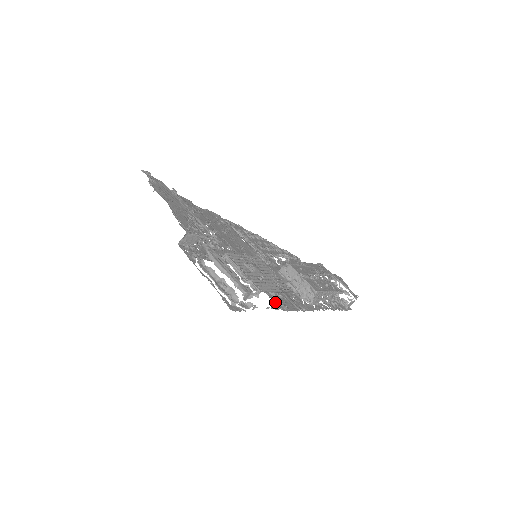
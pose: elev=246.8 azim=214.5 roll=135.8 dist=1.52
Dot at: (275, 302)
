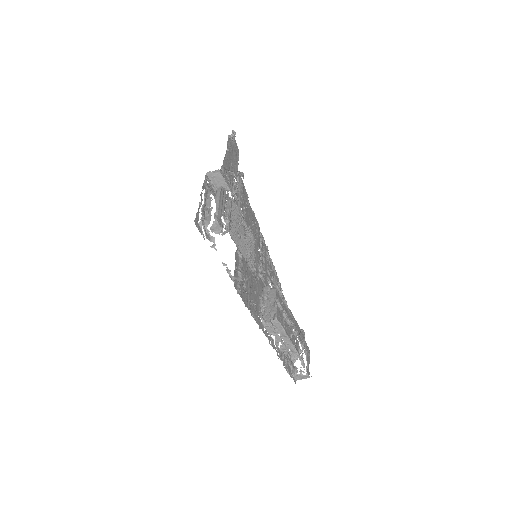
Dot at: occluded
